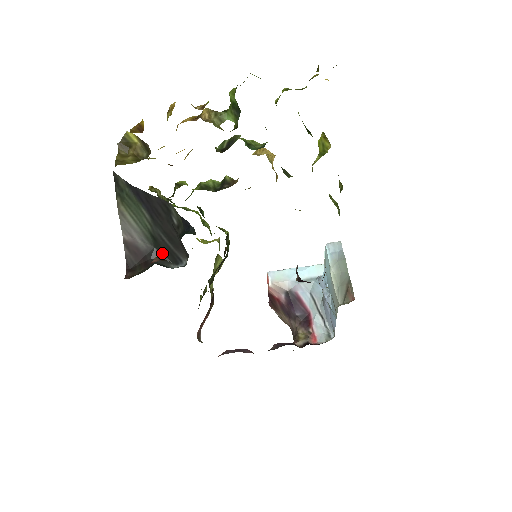
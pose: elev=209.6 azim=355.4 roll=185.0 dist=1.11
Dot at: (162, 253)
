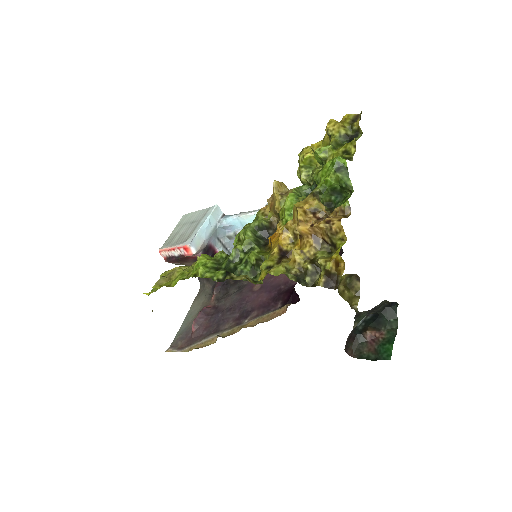
Dot at: occluded
